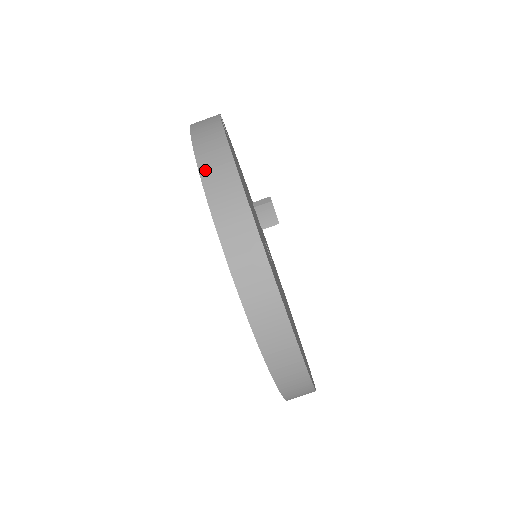
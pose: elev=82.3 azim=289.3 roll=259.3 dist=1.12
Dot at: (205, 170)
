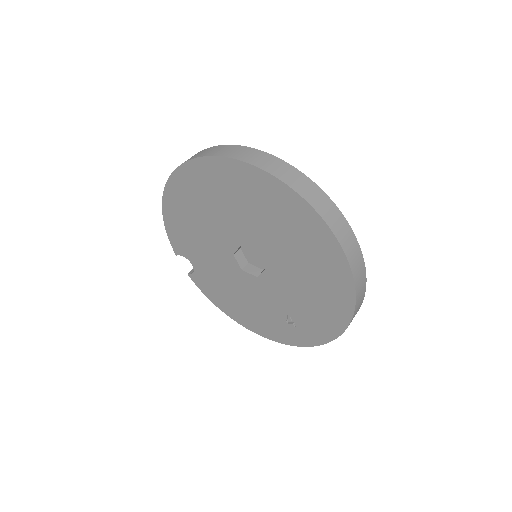
Dot at: occluded
